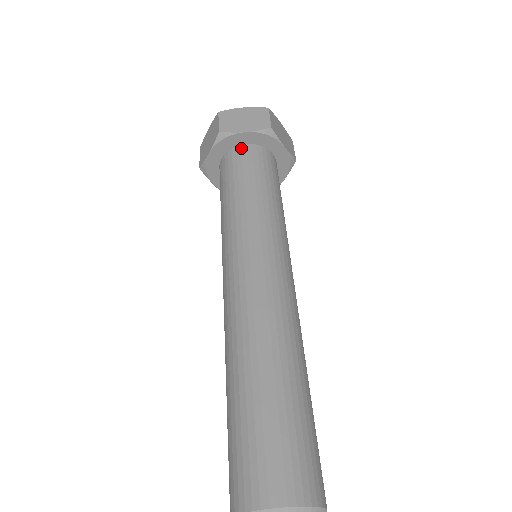
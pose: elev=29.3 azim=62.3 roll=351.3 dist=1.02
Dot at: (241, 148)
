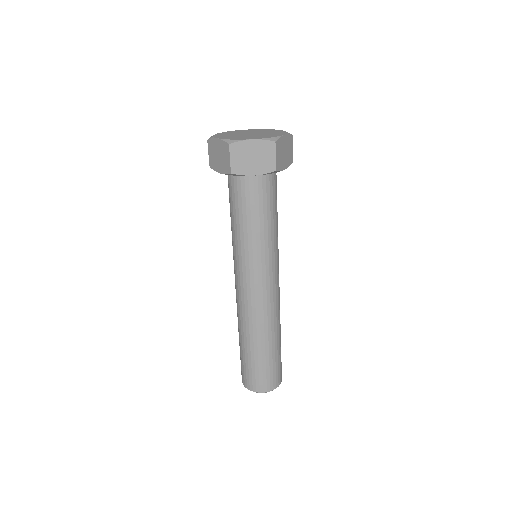
Dot at: (249, 178)
